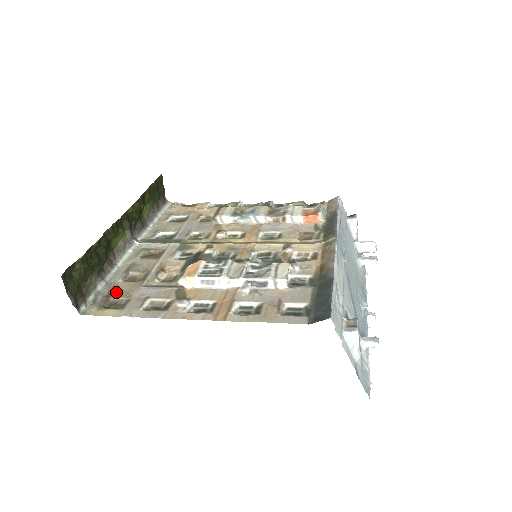
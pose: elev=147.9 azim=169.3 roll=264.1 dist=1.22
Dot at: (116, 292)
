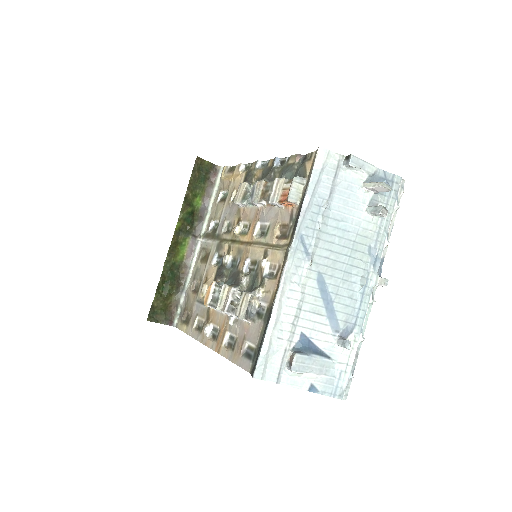
Dot at: (188, 305)
